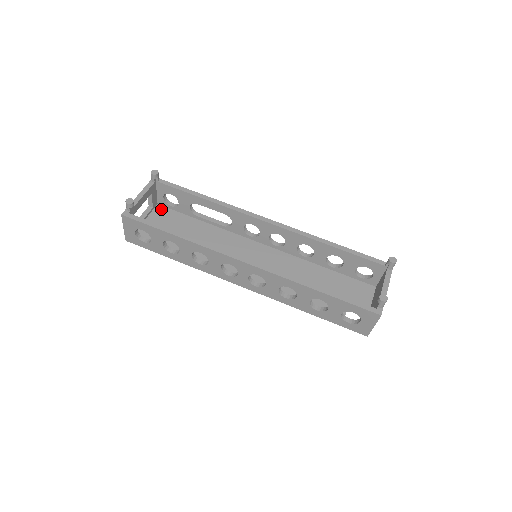
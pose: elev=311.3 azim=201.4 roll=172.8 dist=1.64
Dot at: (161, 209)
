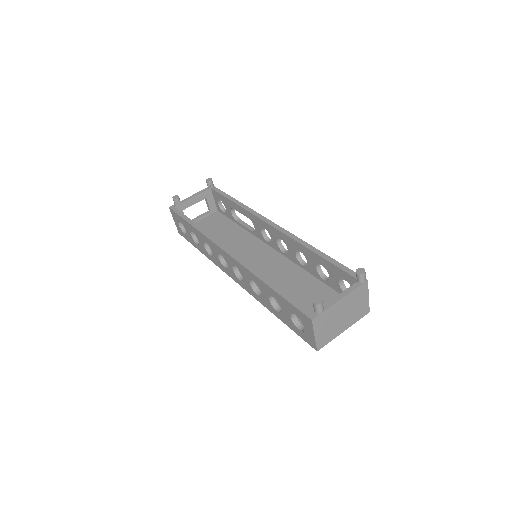
Dot at: (217, 214)
